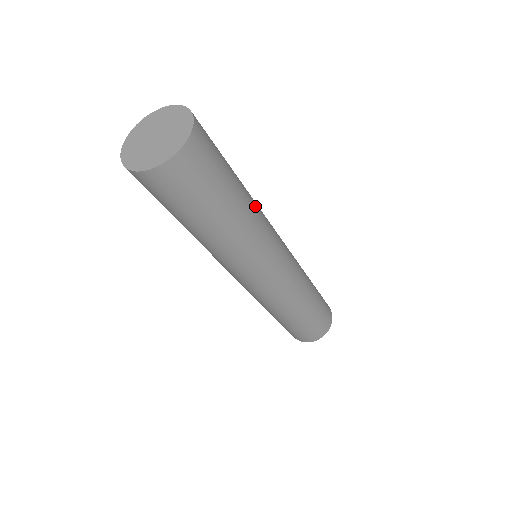
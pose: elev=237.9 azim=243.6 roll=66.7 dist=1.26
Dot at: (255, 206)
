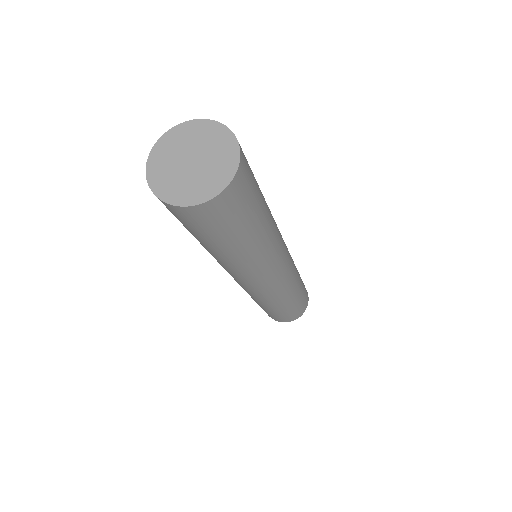
Dot at: (273, 227)
